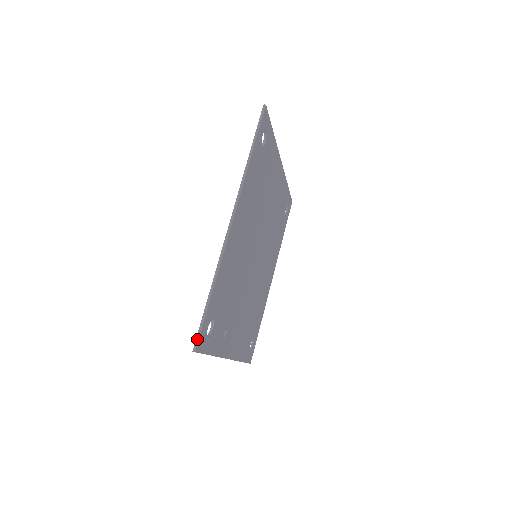
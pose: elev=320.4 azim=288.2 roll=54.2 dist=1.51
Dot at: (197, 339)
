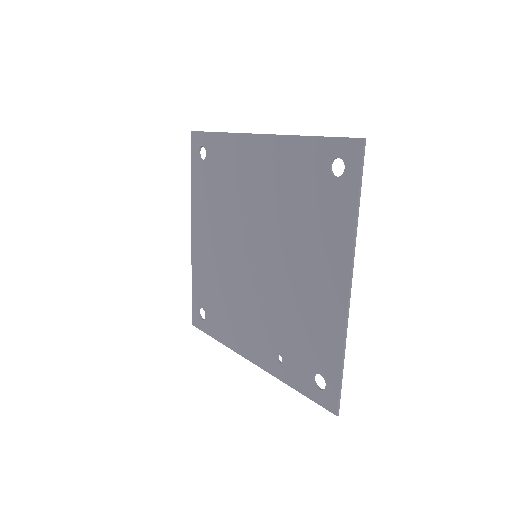
Dot at: (339, 405)
